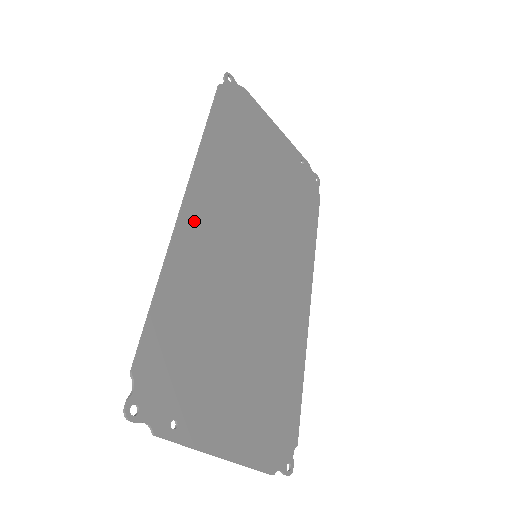
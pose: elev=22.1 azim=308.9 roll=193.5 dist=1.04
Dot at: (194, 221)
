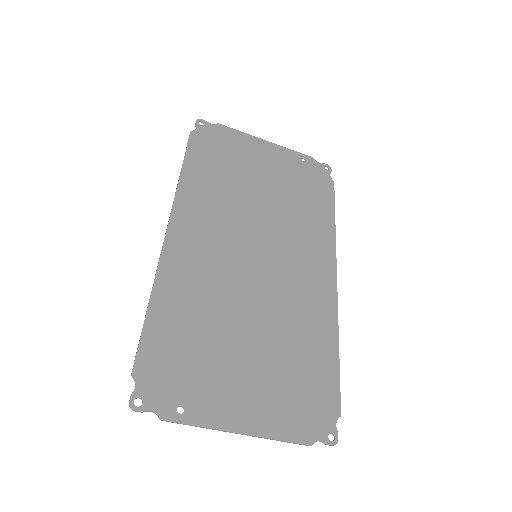
Dot at: (179, 246)
